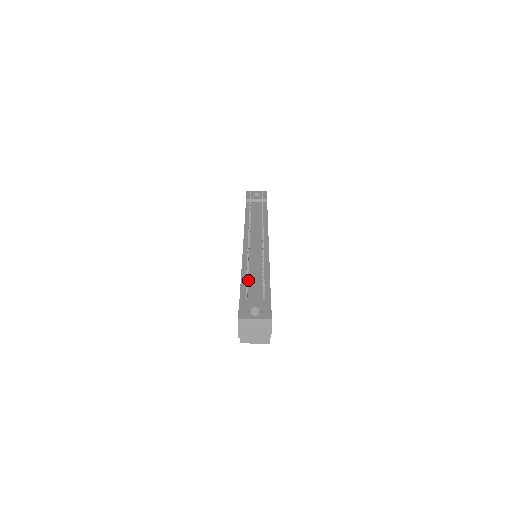
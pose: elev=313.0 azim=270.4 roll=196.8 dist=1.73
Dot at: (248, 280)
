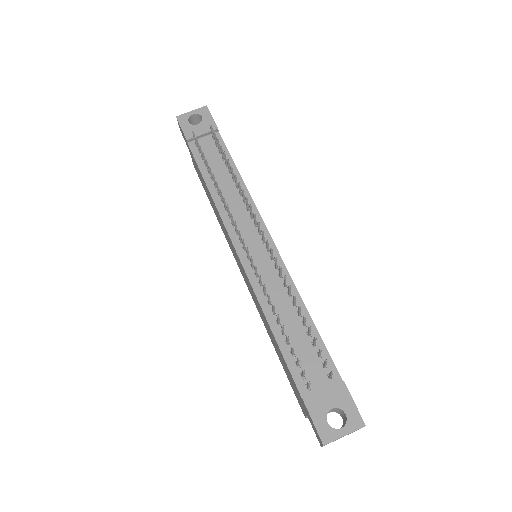
Dot at: (290, 345)
